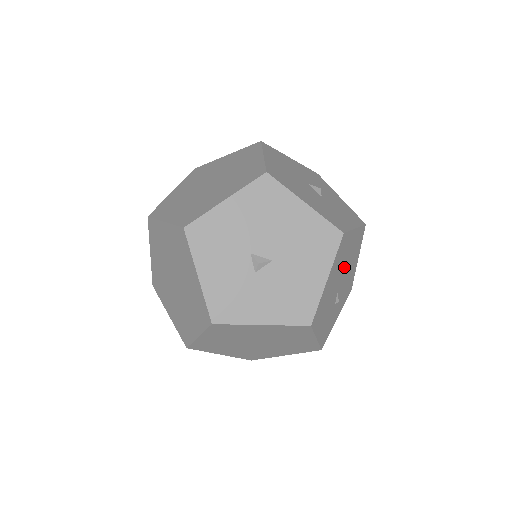
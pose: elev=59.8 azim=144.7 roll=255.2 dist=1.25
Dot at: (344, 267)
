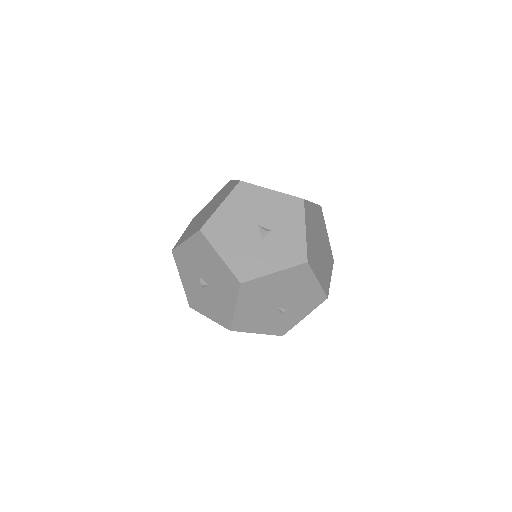
Dot at: (276, 294)
